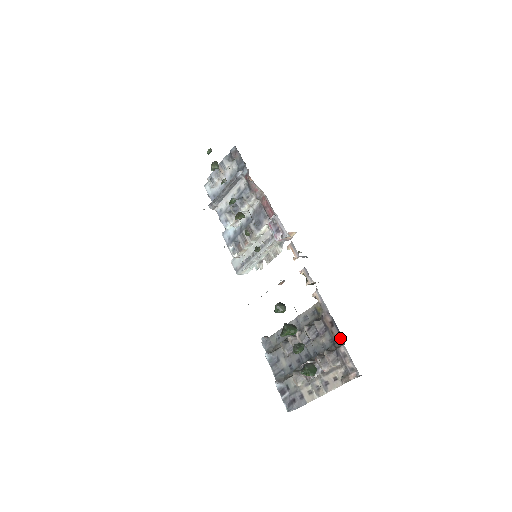
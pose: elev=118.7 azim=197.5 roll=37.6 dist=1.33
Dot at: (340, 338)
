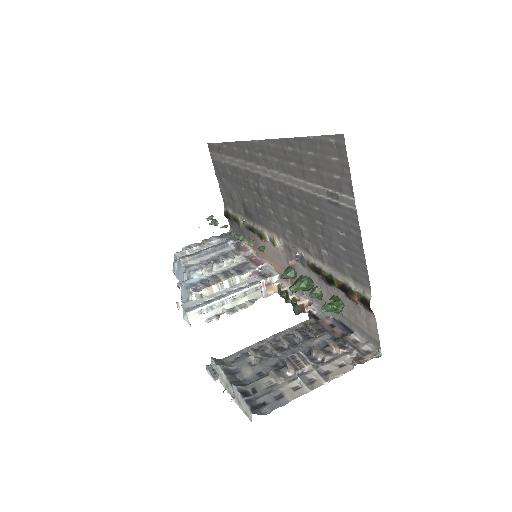
Dot at: (345, 334)
